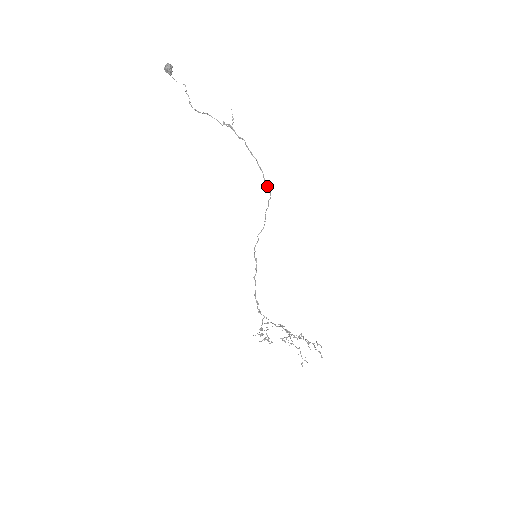
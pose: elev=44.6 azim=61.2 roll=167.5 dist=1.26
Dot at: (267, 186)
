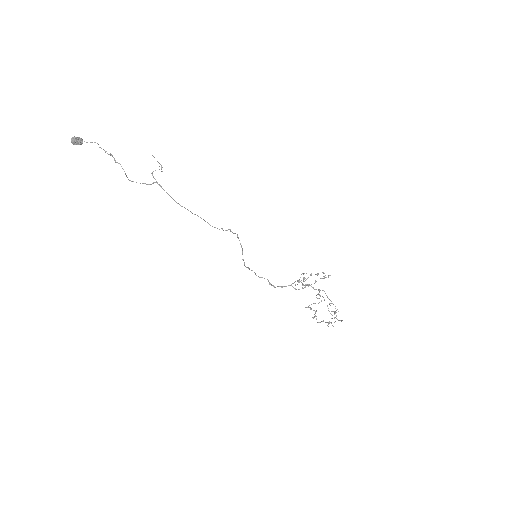
Dot at: occluded
